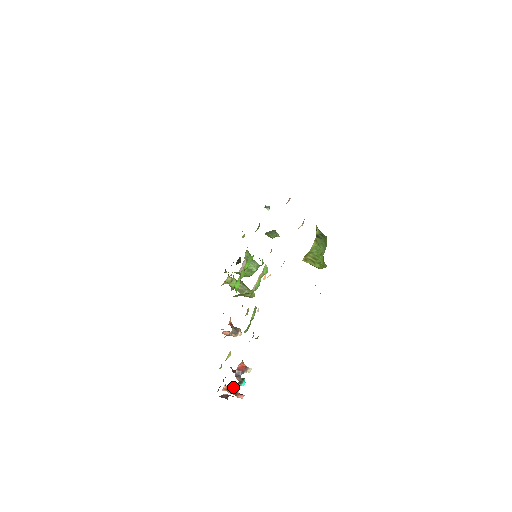
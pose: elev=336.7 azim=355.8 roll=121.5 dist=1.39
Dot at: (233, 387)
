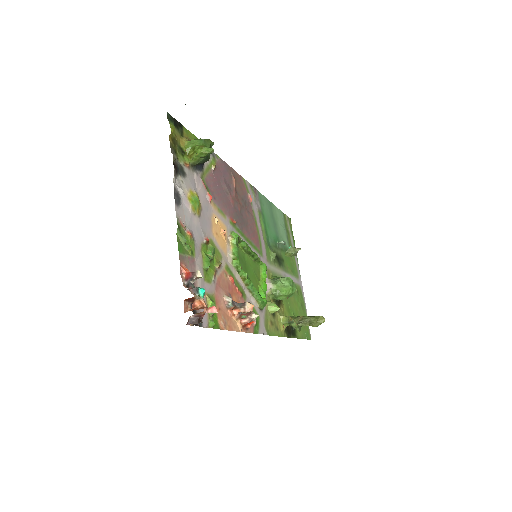
Dot at: (196, 304)
